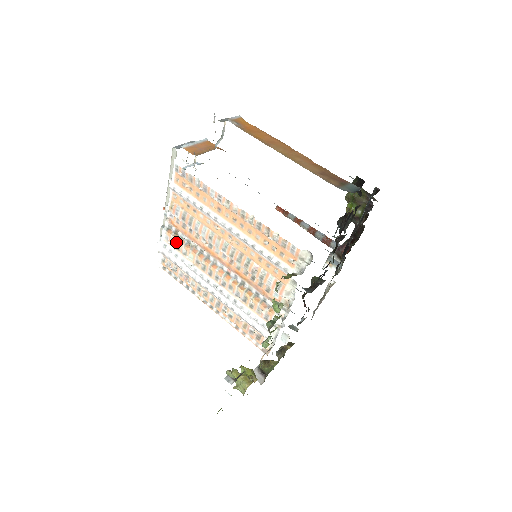
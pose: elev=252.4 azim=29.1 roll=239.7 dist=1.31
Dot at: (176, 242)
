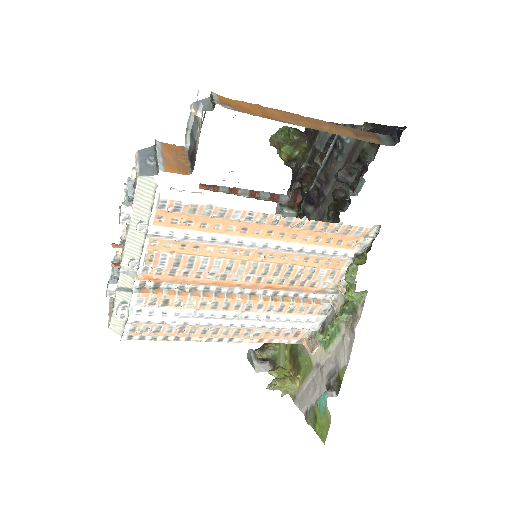
Dot at: (161, 298)
